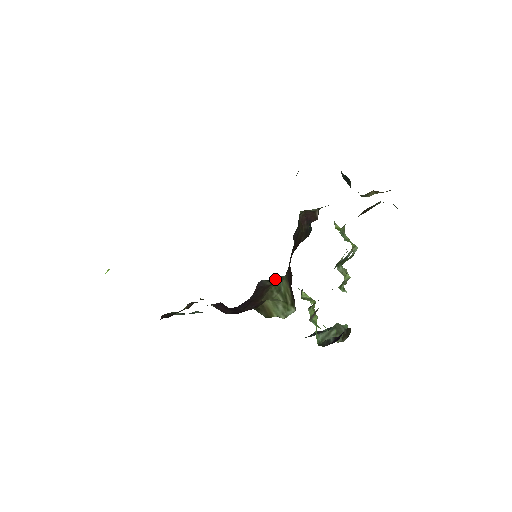
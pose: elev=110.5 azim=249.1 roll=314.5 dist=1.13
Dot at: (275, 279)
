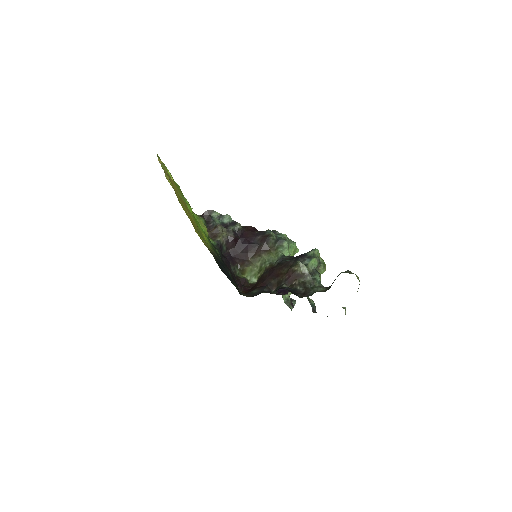
Dot at: (280, 240)
